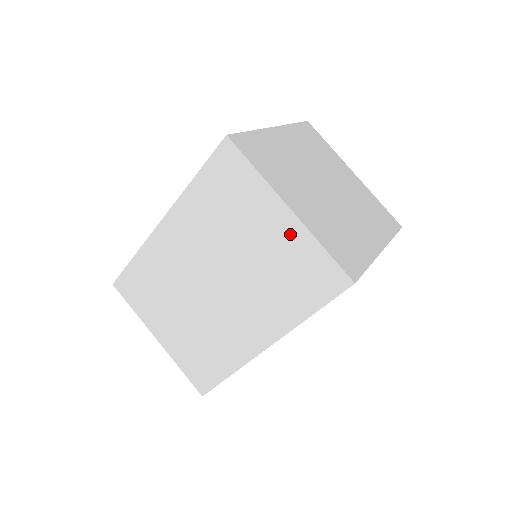
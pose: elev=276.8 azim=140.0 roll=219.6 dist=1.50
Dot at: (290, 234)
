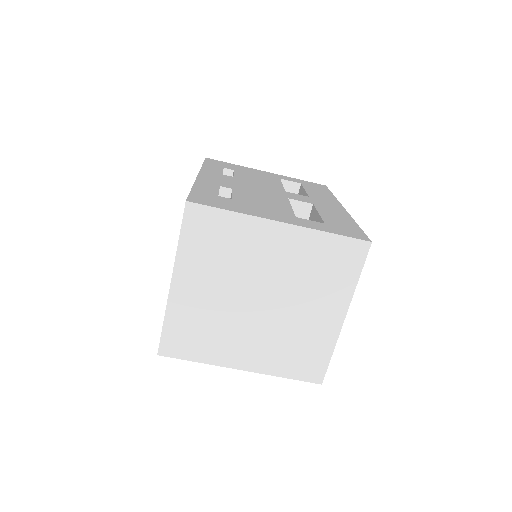
Dot at: occluded
